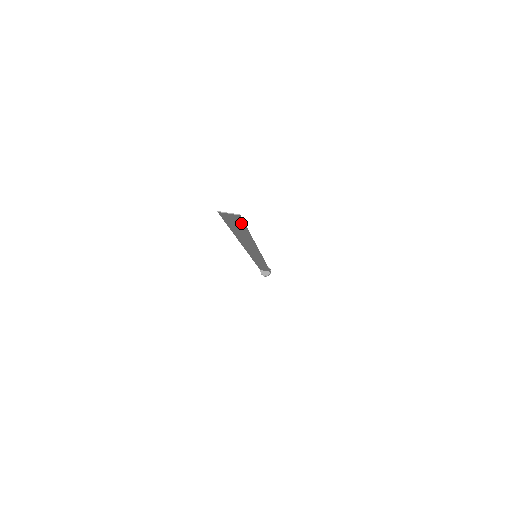
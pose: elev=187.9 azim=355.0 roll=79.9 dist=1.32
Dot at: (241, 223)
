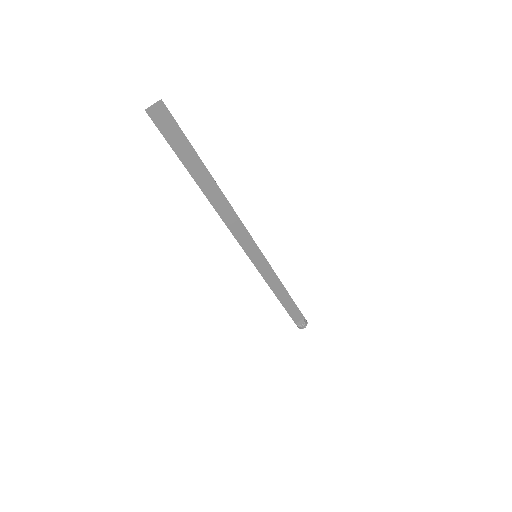
Dot at: (177, 129)
